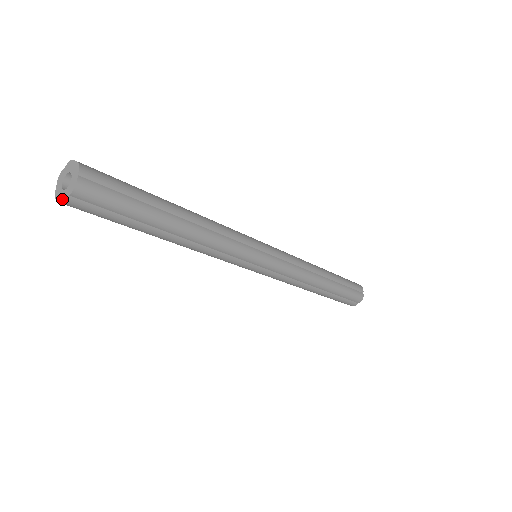
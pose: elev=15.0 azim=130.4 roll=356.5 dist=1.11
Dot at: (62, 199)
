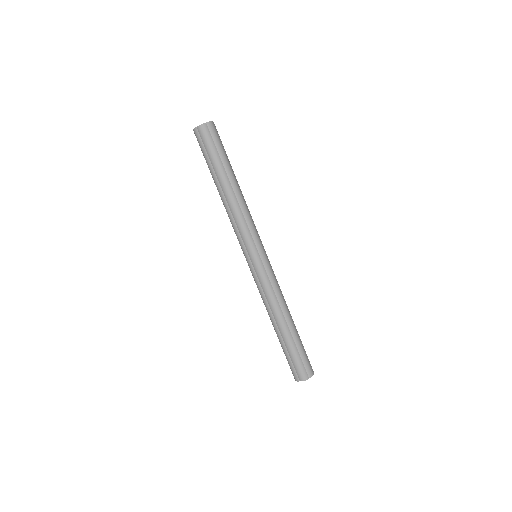
Dot at: (200, 125)
